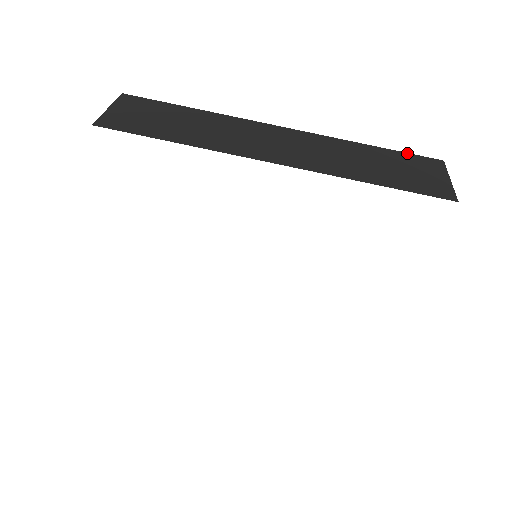
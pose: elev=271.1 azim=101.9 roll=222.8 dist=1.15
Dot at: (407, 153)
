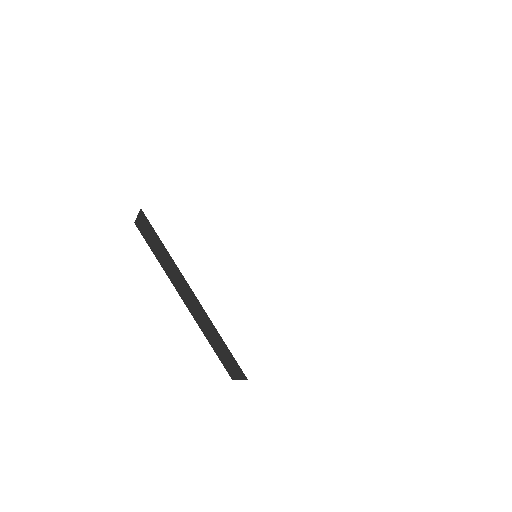
Dot at: occluded
